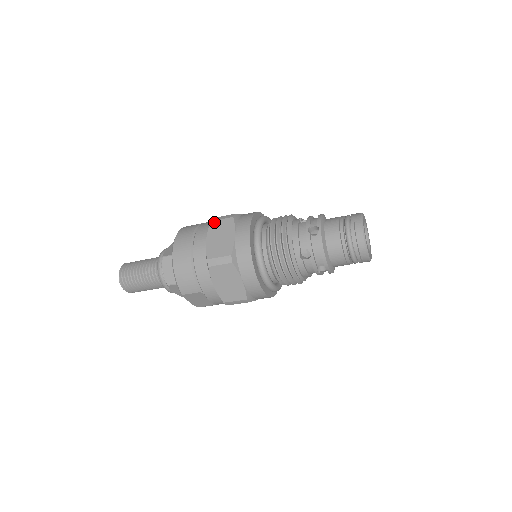
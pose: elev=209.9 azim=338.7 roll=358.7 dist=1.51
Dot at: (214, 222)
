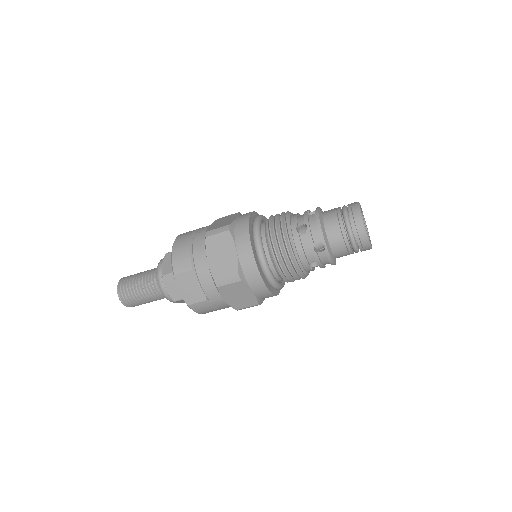
Dot at: (220, 218)
